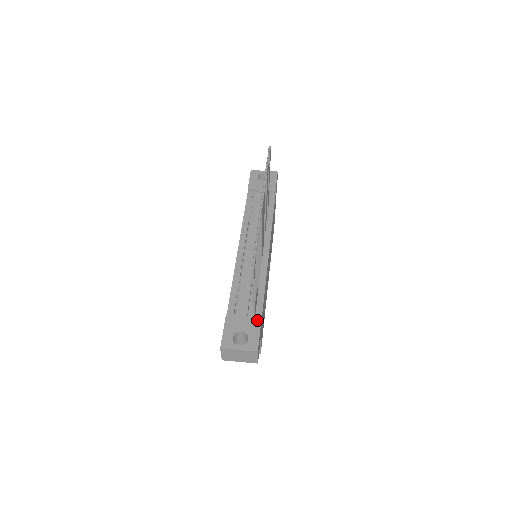
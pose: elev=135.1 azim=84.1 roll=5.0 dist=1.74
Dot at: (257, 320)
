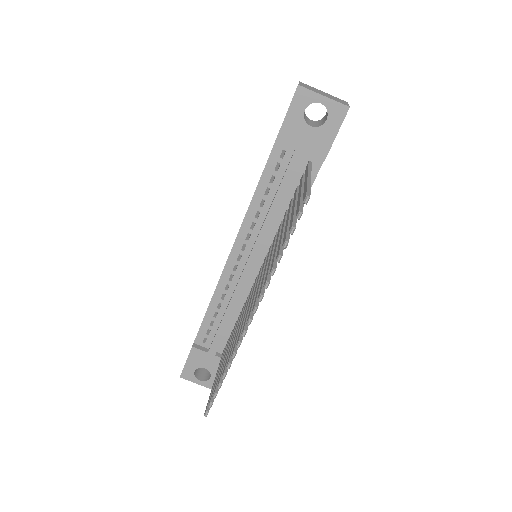
Dot at: occluded
